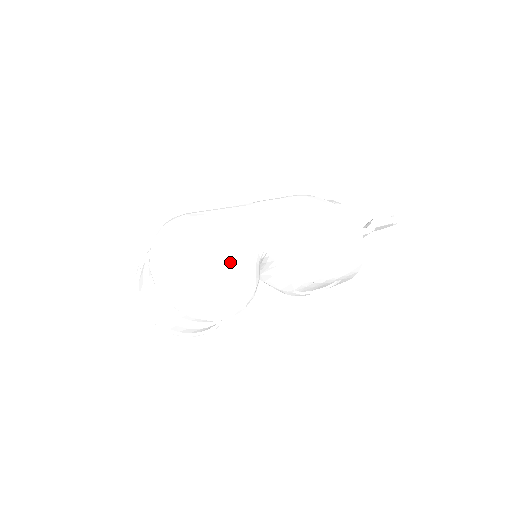
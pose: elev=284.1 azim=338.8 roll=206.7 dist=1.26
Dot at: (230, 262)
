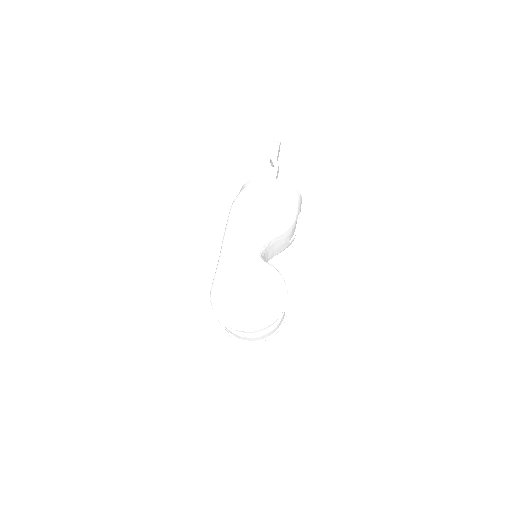
Dot at: (255, 280)
